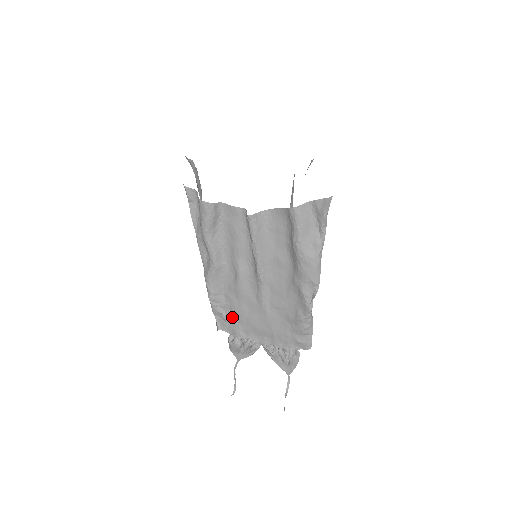
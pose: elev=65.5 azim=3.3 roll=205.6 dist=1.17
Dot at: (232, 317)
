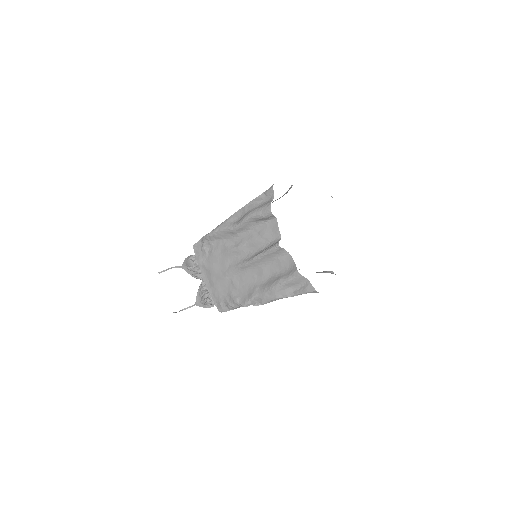
Dot at: (207, 253)
